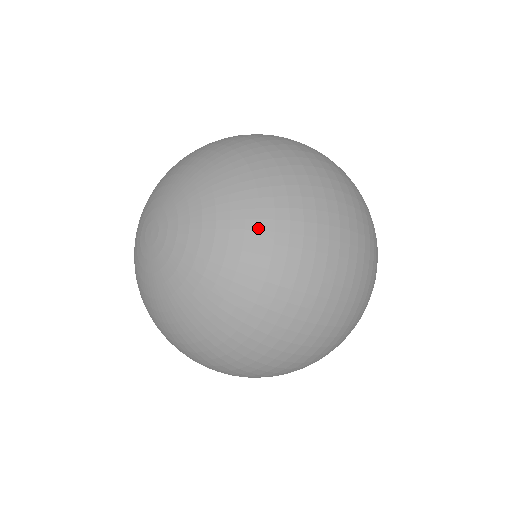
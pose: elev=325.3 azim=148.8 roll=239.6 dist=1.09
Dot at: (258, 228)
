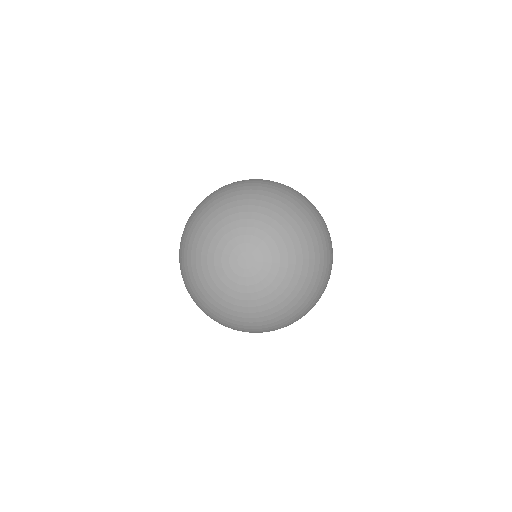
Dot at: (309, 233)
